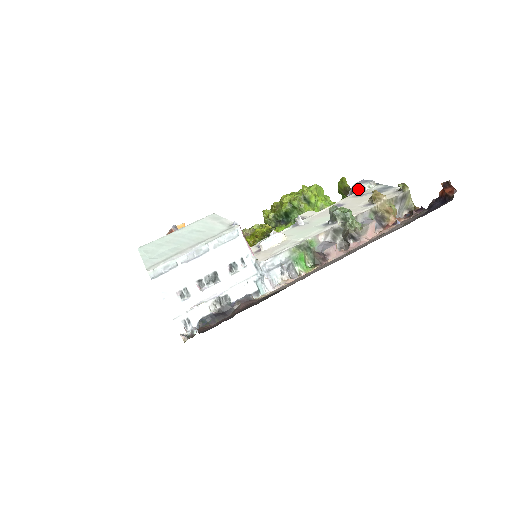
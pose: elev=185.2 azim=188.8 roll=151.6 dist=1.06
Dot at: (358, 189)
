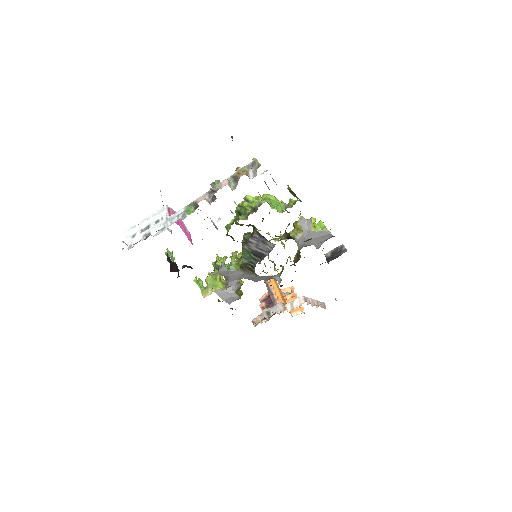
Dot at: occluded
